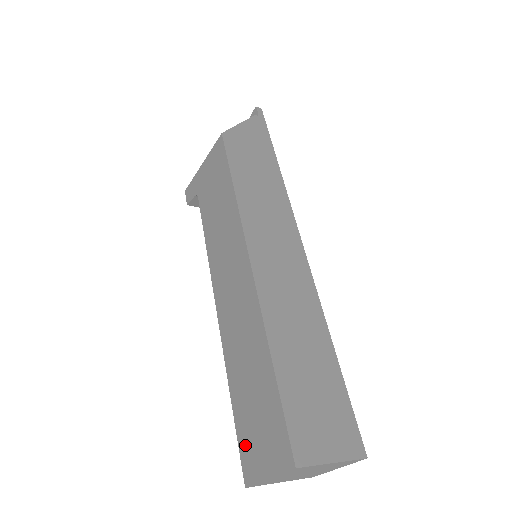
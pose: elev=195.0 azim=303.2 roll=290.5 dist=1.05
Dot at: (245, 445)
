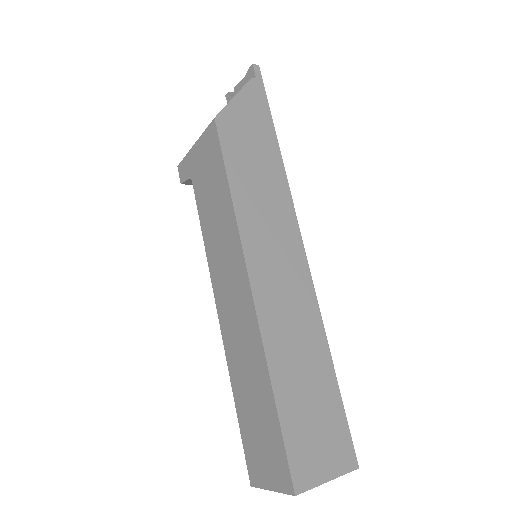
Dot at: (250, 453)
